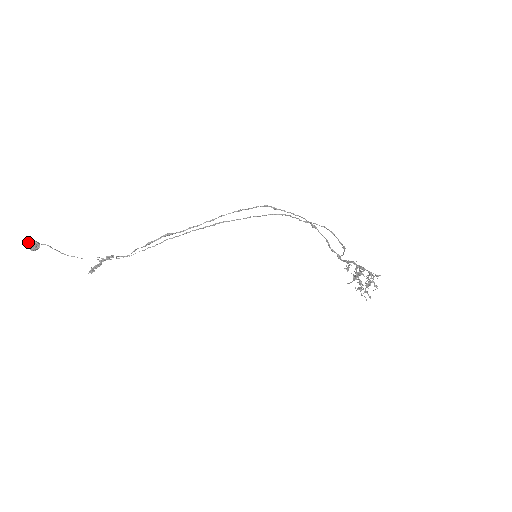
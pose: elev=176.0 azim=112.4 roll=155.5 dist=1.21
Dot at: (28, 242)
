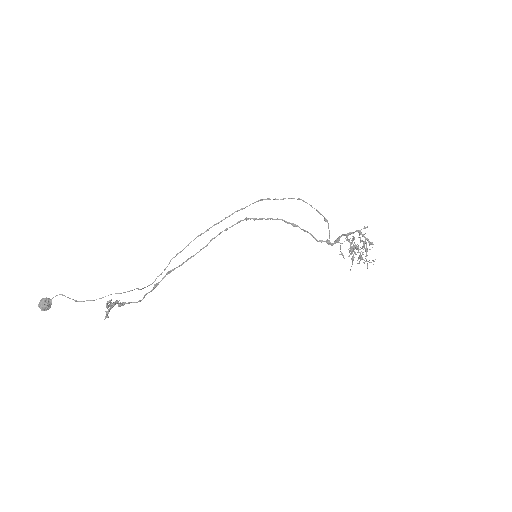
Dot at: (40, 300)
